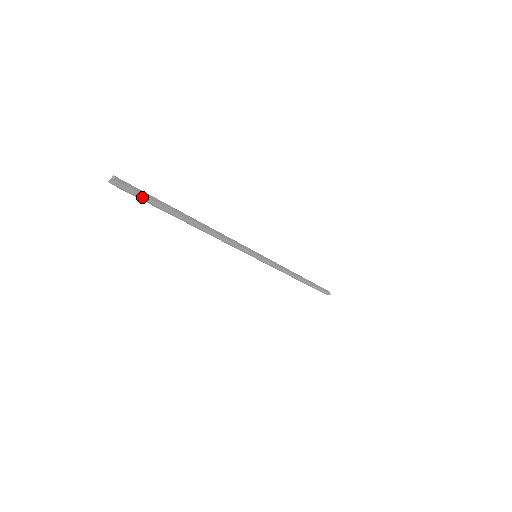
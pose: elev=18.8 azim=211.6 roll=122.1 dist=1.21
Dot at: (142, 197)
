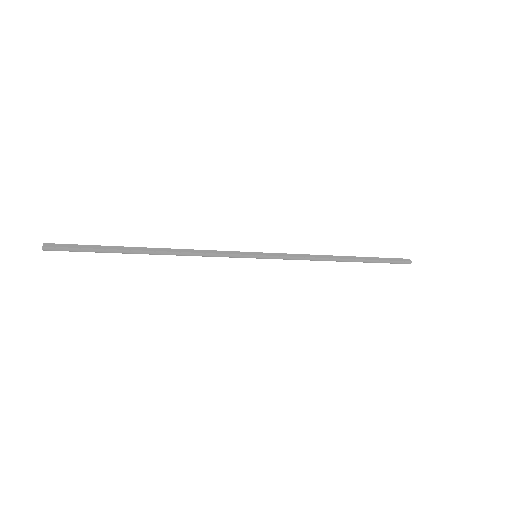
Dot at: (77, 250)
